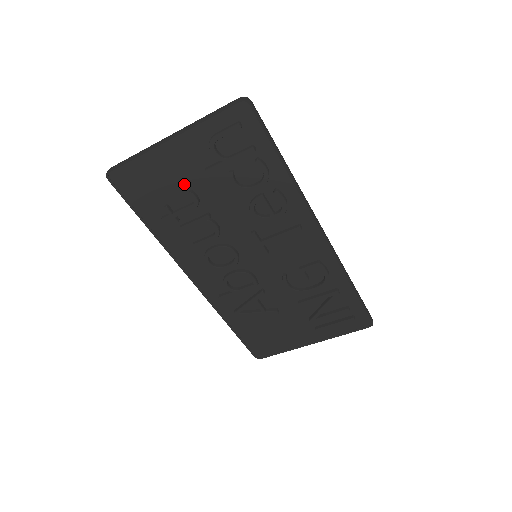
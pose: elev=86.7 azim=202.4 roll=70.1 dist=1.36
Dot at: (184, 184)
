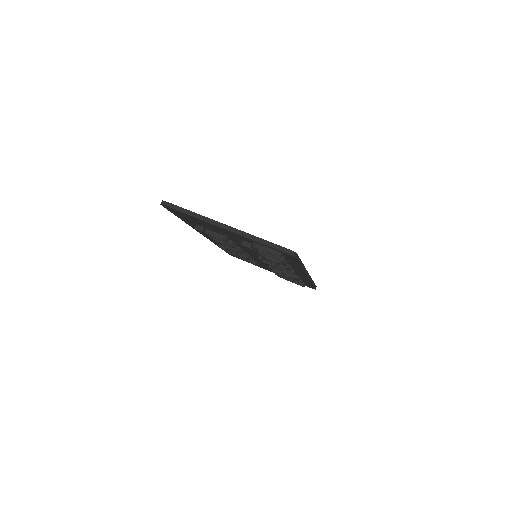
Dot at: (222, 232)
